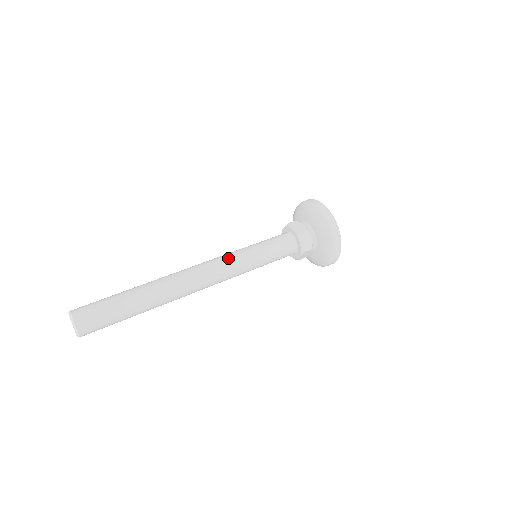
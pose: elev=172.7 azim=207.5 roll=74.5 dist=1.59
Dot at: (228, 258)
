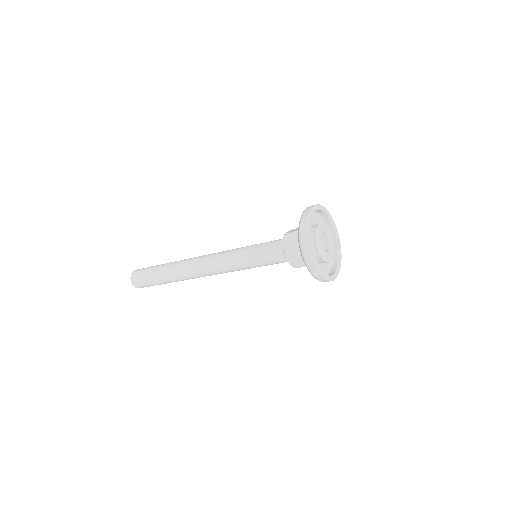
Dot at: (224, 260)
